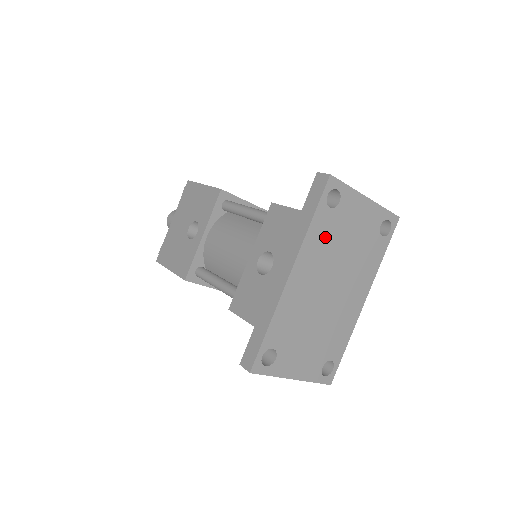
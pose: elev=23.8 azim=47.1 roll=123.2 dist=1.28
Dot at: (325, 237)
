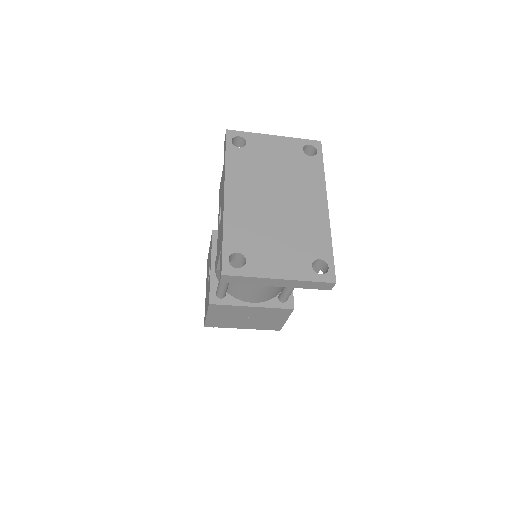
Dot at: (246, 166)
